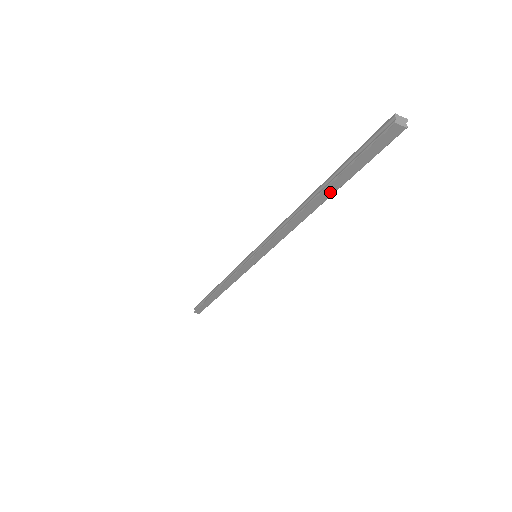
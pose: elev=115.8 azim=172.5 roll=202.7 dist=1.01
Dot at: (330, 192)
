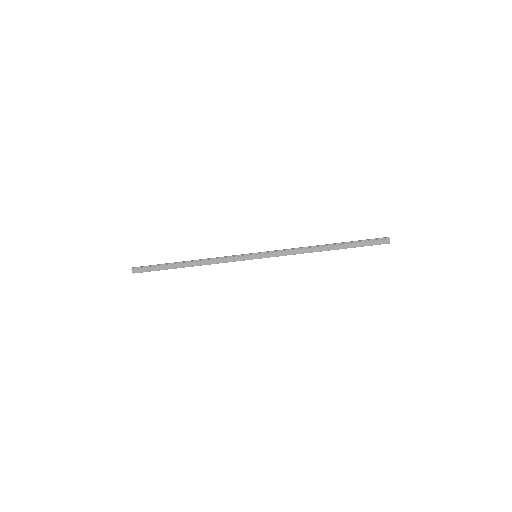
Dot at: (340, 247)
